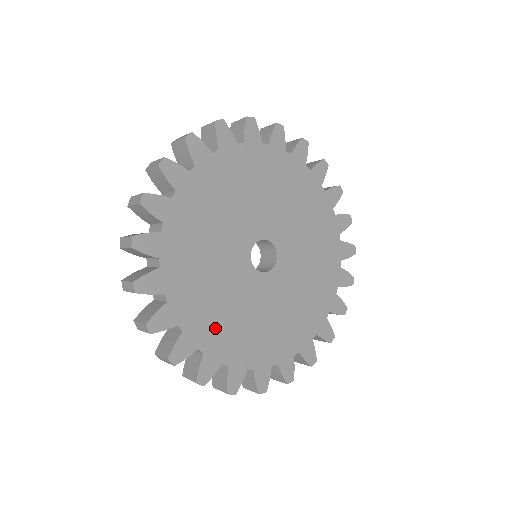
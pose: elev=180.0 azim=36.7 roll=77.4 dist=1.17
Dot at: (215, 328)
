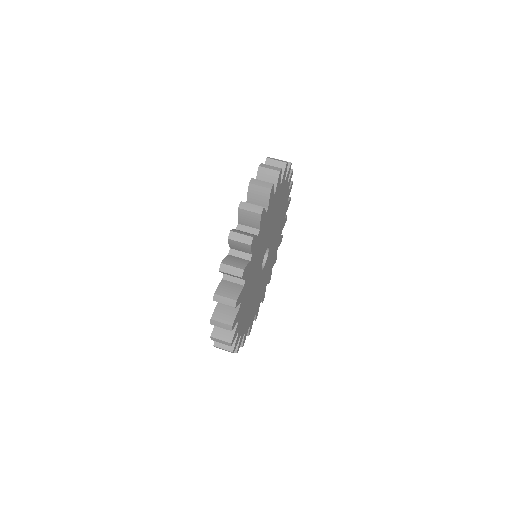
Dot at: (261, 294)
